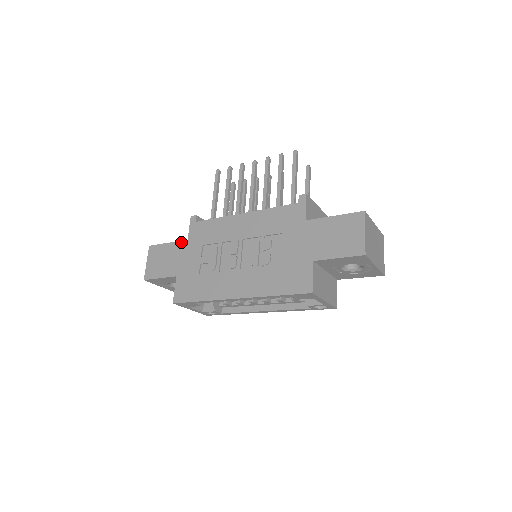
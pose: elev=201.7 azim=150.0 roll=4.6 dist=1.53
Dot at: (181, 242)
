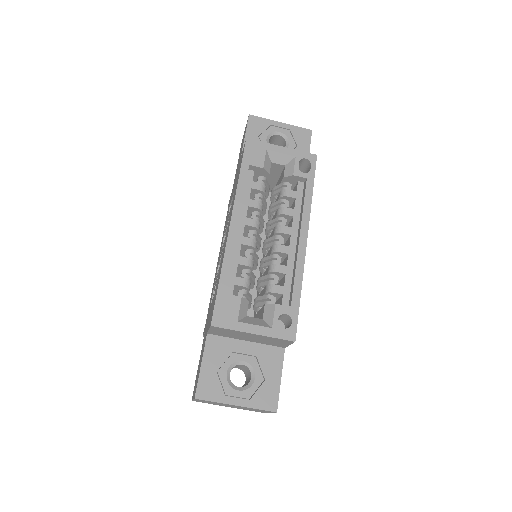
Dot at: occluded
